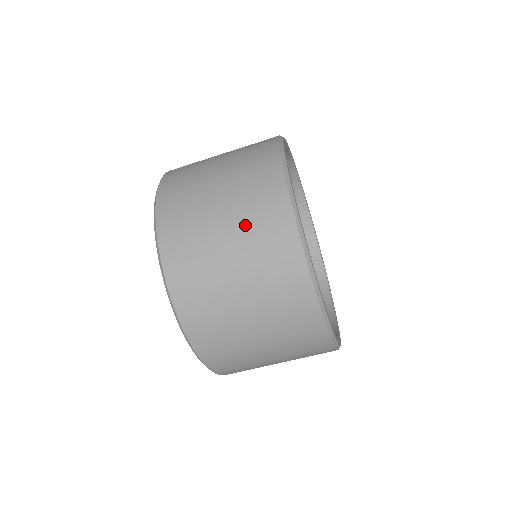
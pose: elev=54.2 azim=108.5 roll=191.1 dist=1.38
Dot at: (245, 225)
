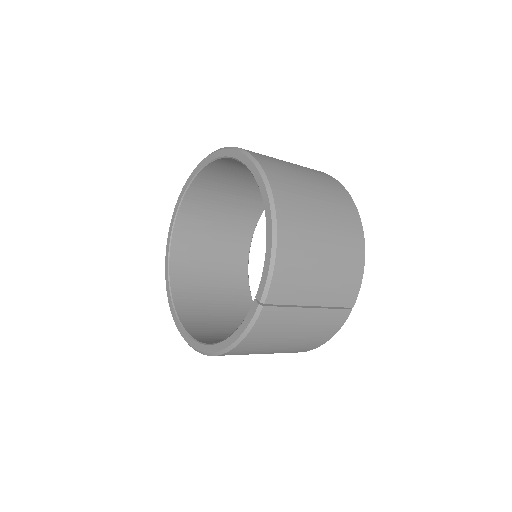
Dot at: (297, 345)
